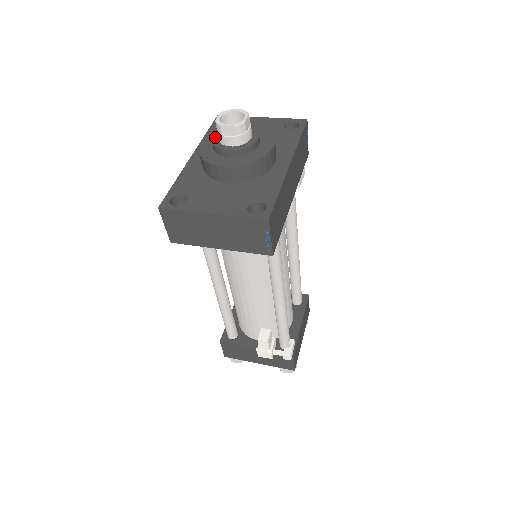
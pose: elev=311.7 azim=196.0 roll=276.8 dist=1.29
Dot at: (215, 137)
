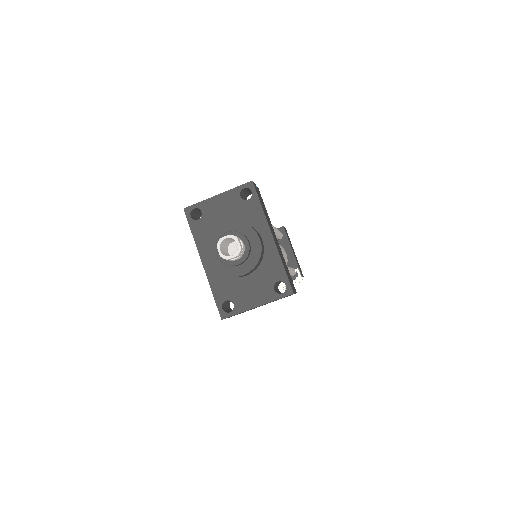
Dot at: occluded
